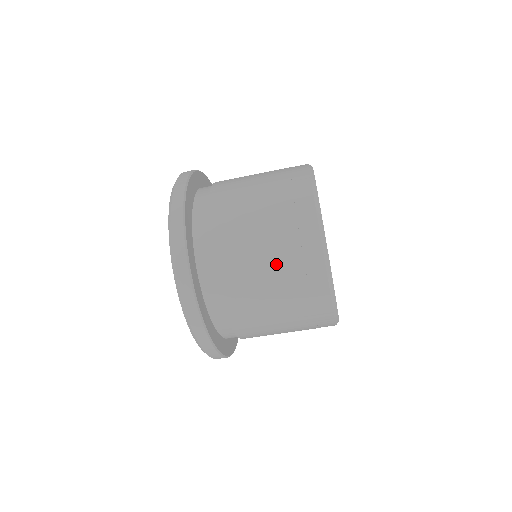
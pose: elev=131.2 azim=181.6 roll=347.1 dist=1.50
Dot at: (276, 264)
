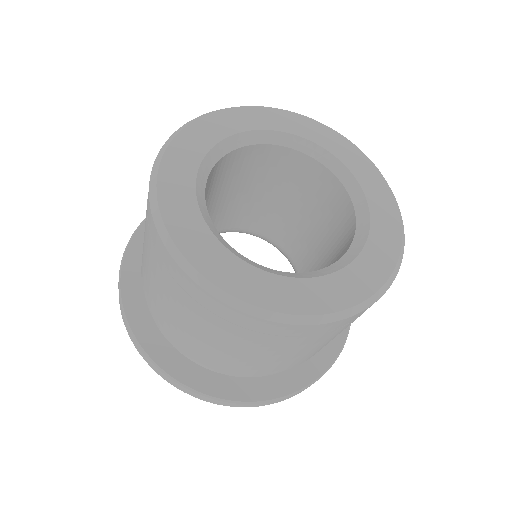
Dot at: occluded
